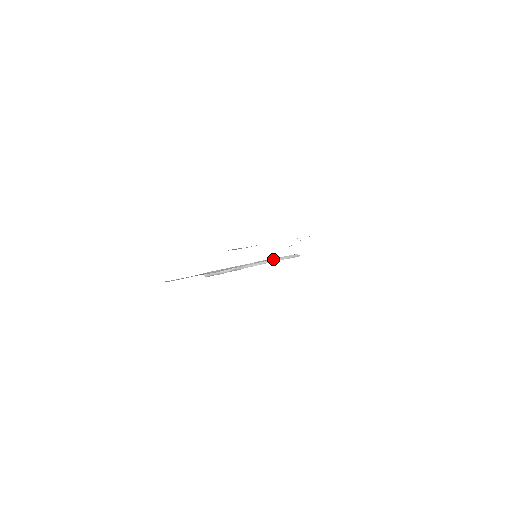
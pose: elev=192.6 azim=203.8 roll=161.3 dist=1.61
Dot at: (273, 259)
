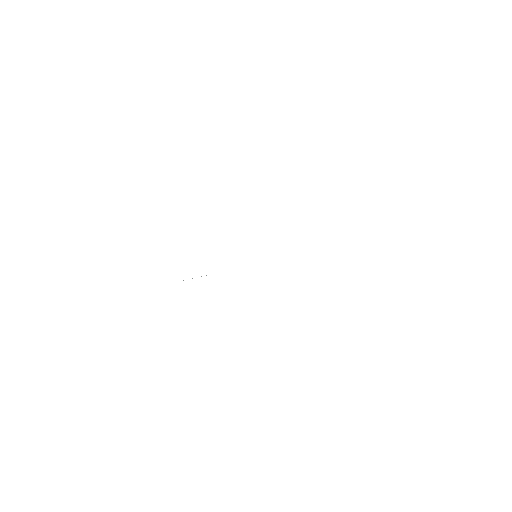
Dot at: occluded
